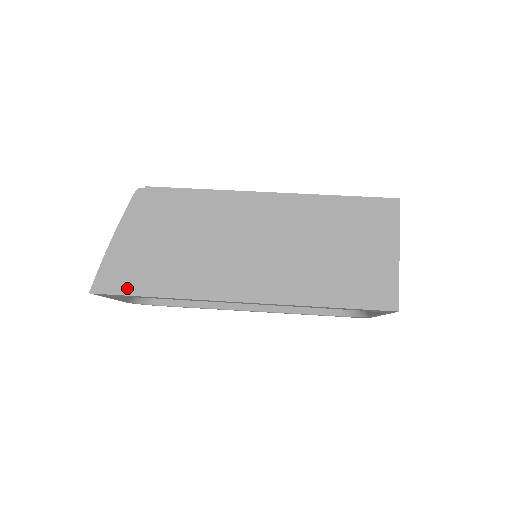
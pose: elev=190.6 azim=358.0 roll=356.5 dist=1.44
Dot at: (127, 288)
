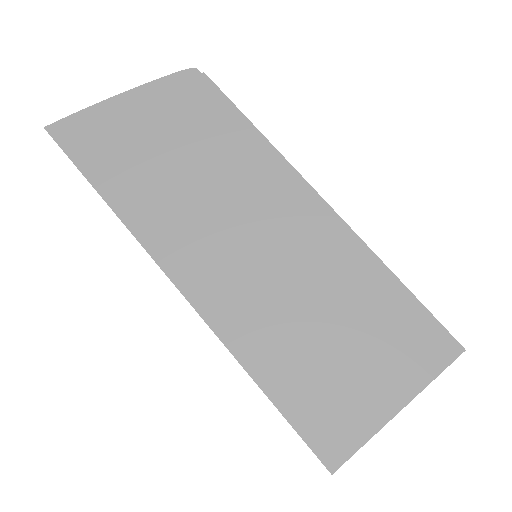
Dot at: (83, 158)
